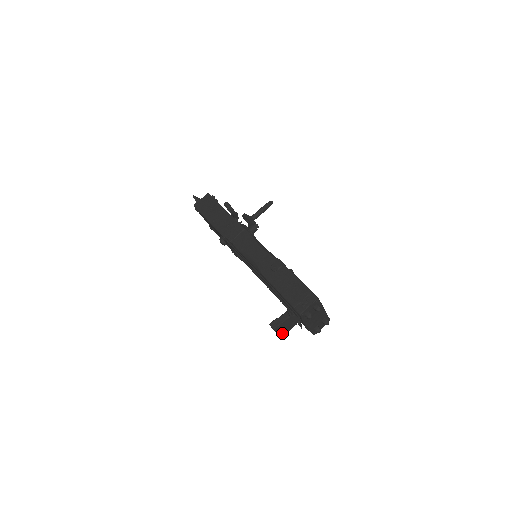
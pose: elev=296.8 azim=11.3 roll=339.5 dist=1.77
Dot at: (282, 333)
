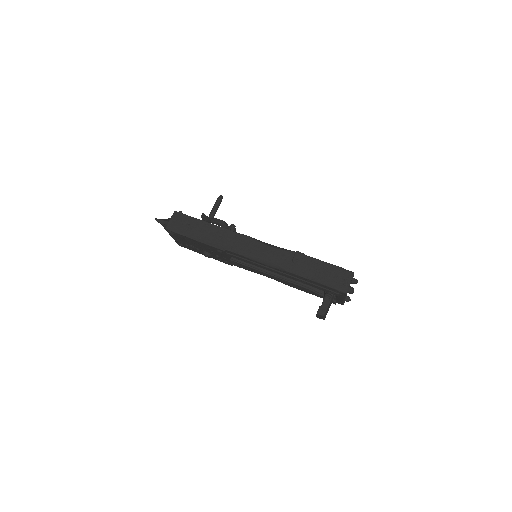
Dot at: (325, 316)
